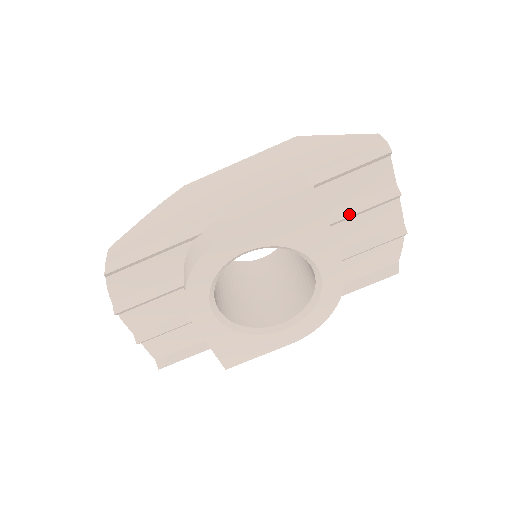
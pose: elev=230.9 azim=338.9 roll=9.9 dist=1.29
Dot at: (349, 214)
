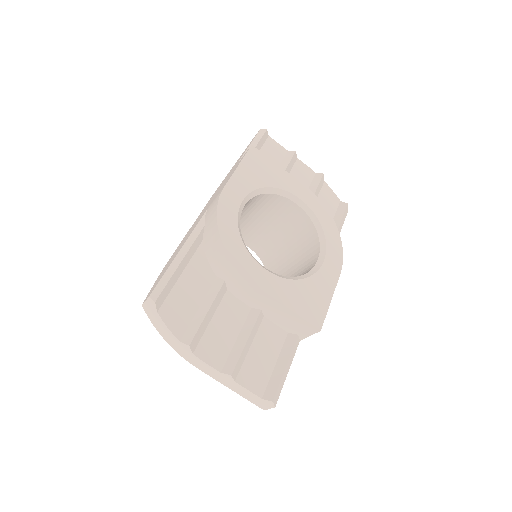
Dot at: occluded
